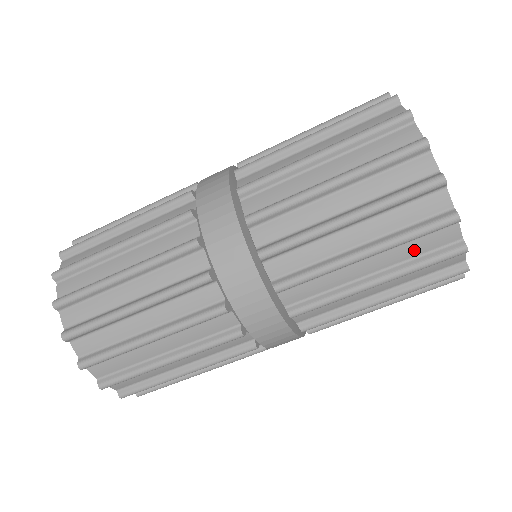
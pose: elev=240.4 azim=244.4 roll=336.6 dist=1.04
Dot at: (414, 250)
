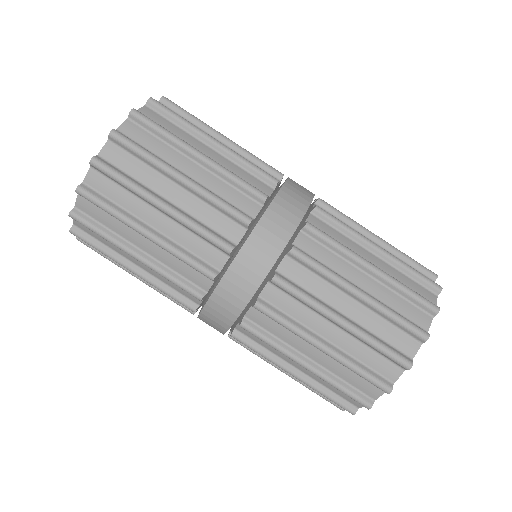
Dot at: (347, 376)
